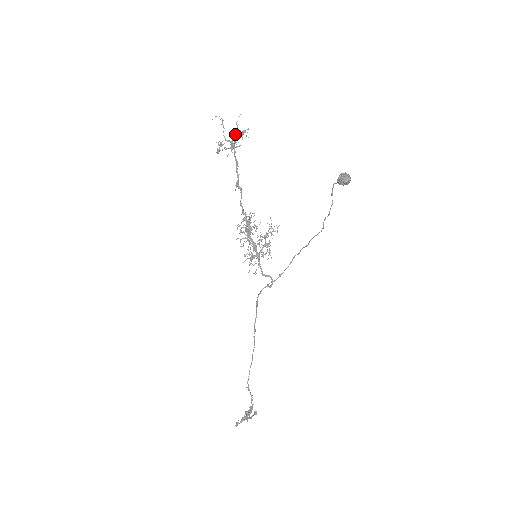
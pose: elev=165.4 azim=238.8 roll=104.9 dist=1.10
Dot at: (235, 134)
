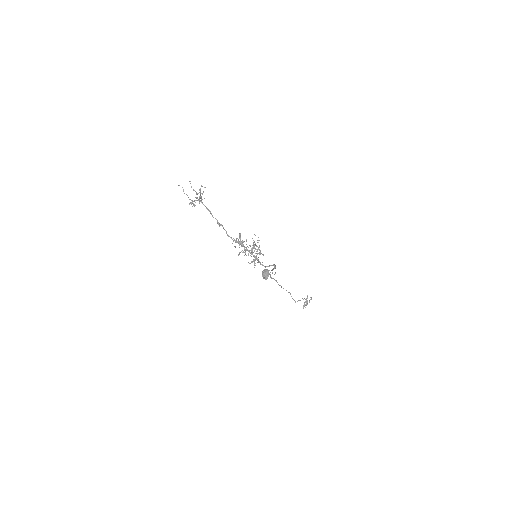
Dot at: (196, 194)
